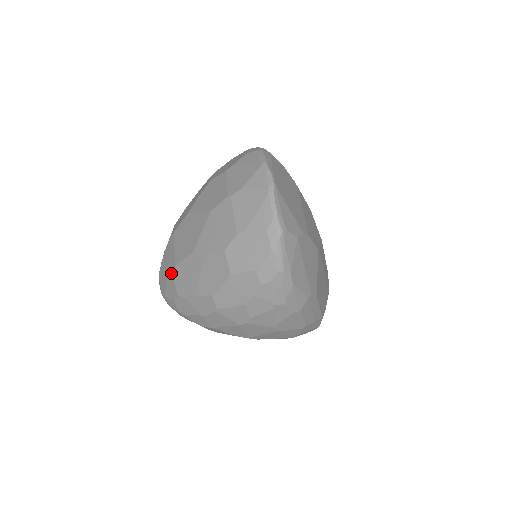
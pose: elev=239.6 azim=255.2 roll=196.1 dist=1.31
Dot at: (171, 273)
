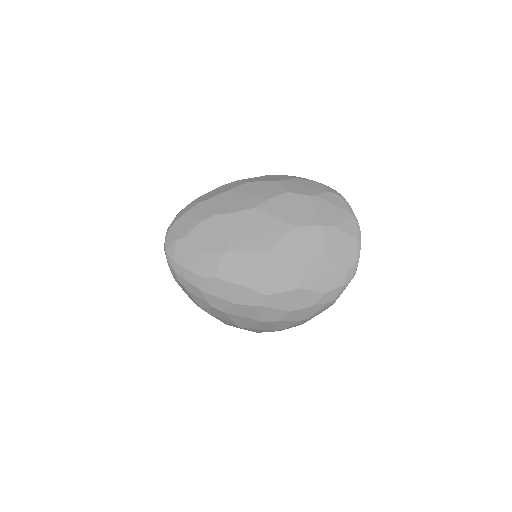
Dot at: (217, 253)
